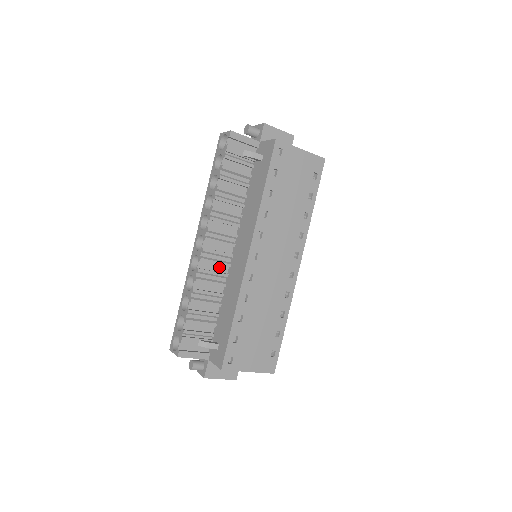
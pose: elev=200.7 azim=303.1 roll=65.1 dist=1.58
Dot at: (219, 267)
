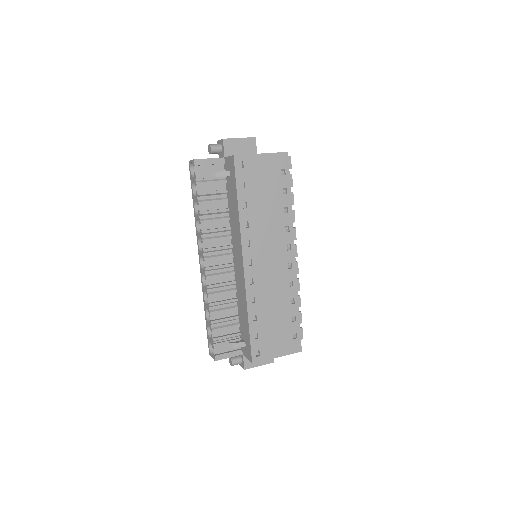
Dot at: (225, 277)
